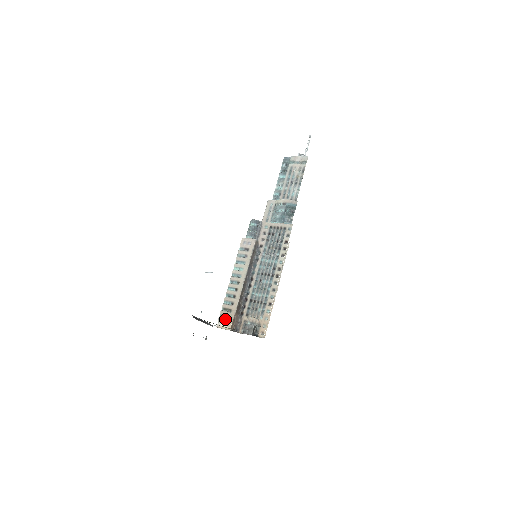
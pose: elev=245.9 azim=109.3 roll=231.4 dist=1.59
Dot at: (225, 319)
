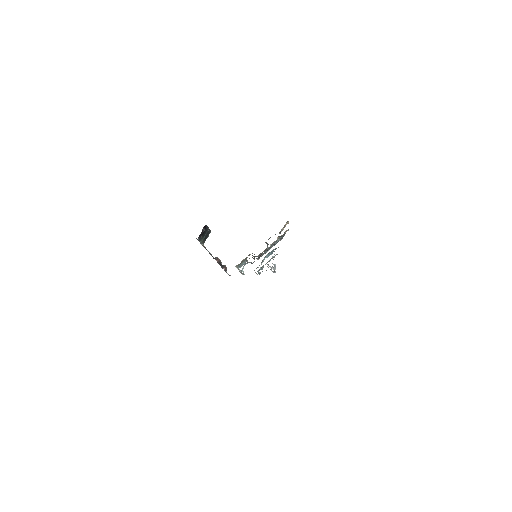
Dot at: (242, 260)
